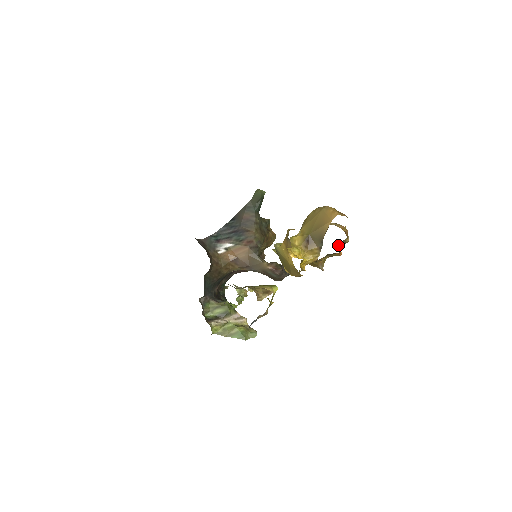
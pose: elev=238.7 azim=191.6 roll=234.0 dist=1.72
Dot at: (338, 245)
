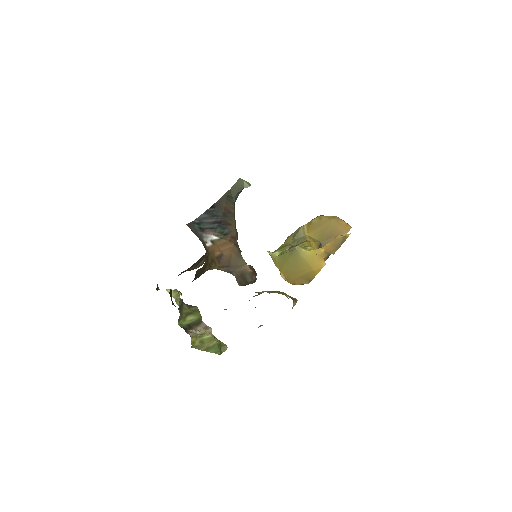
Dot at: occluded
